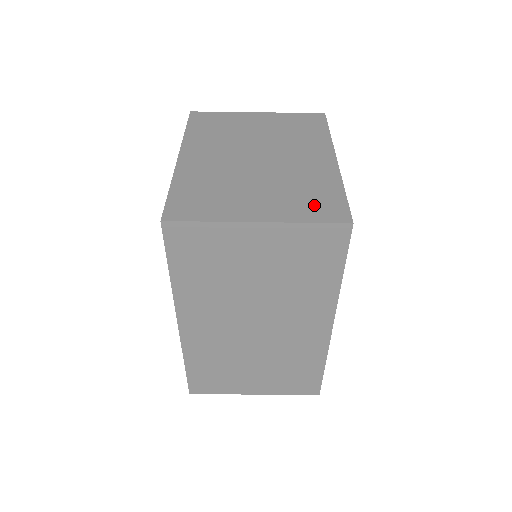
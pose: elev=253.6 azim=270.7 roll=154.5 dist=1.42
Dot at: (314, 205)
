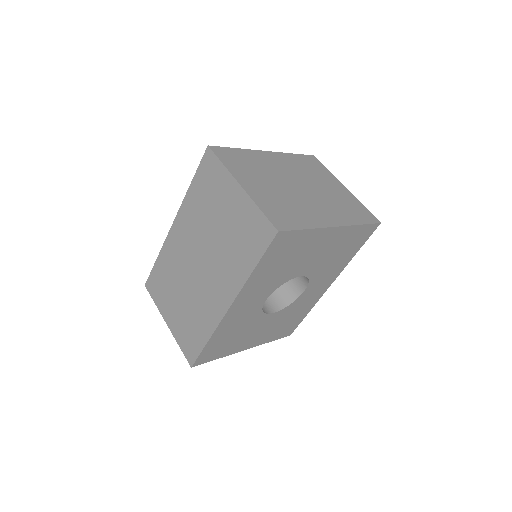
Dot at: (279, 212)
